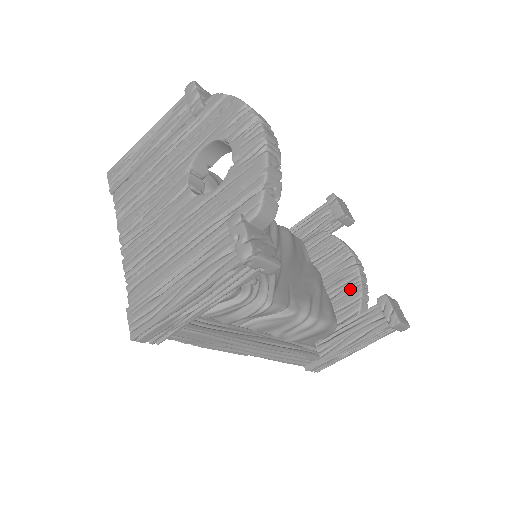
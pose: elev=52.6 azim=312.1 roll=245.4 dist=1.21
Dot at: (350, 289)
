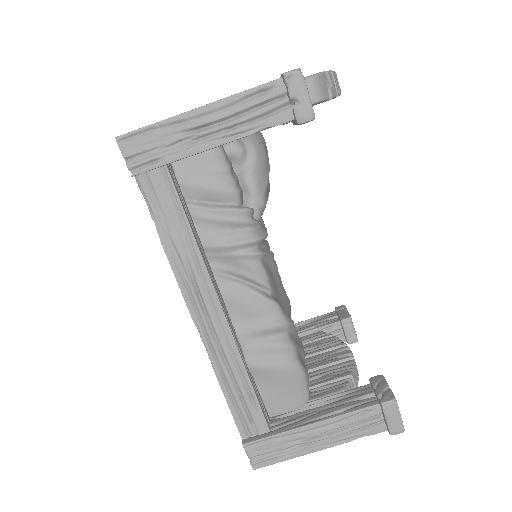
Dot at: (337, 374)
